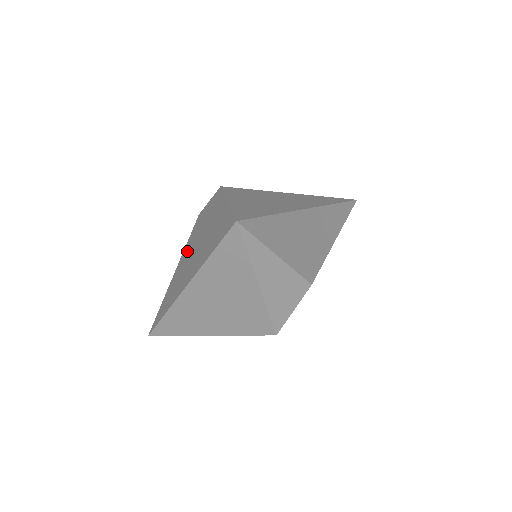
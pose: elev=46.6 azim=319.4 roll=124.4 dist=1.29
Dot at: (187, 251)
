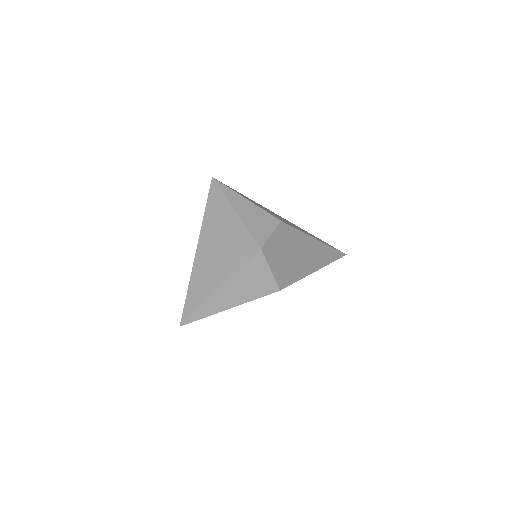
Dot at: occluded
